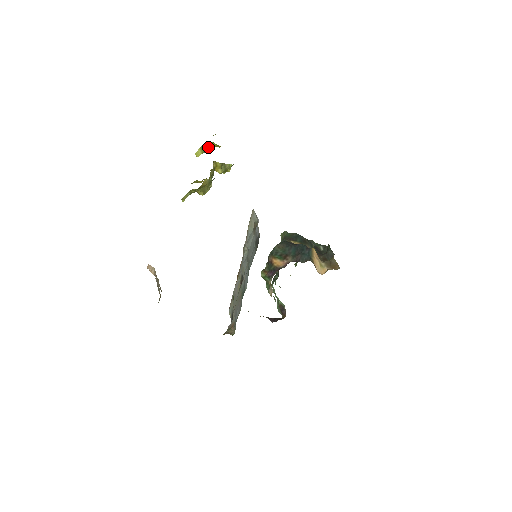
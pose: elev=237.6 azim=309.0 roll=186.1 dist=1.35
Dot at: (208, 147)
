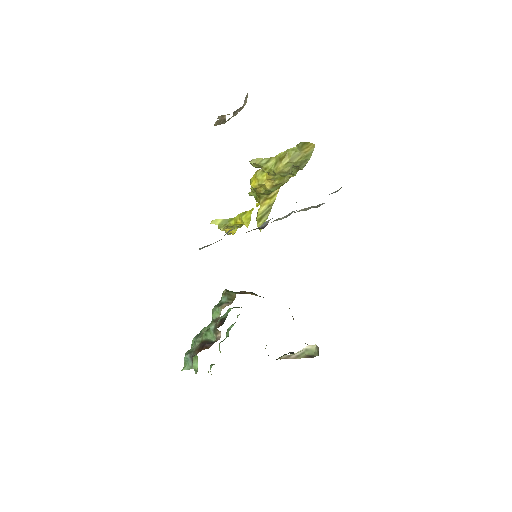
Dot at: (224, 229)
